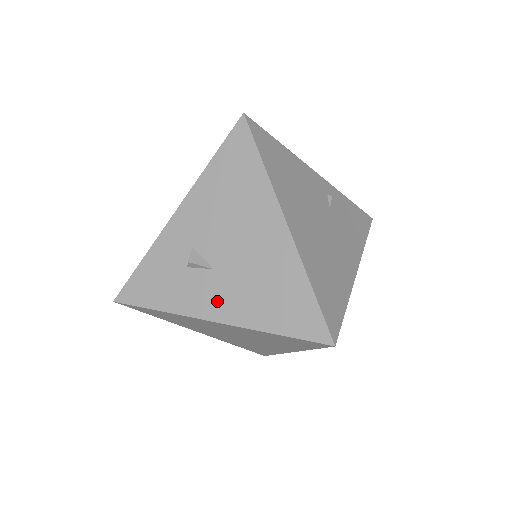
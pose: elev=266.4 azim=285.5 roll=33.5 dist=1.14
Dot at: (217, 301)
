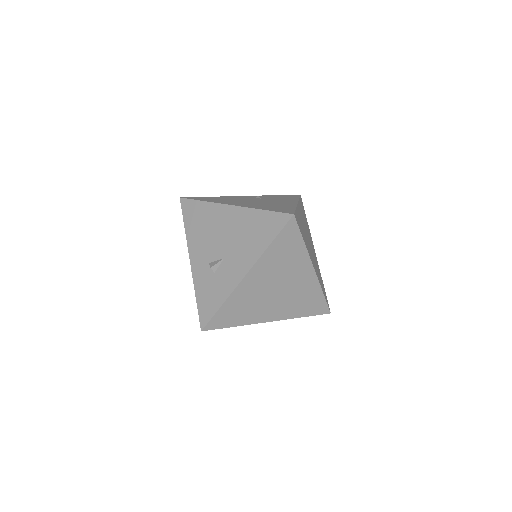
Dot at: (238, 267)
